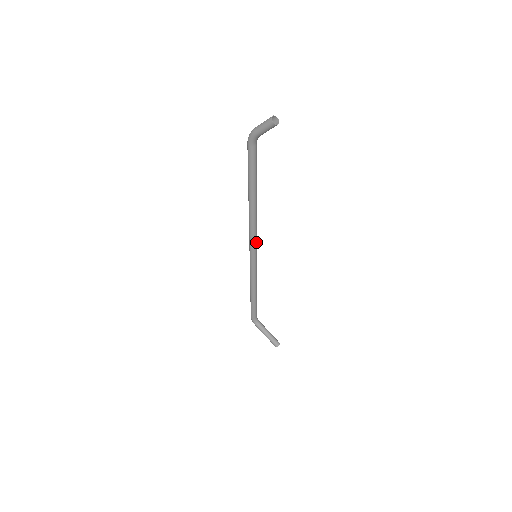
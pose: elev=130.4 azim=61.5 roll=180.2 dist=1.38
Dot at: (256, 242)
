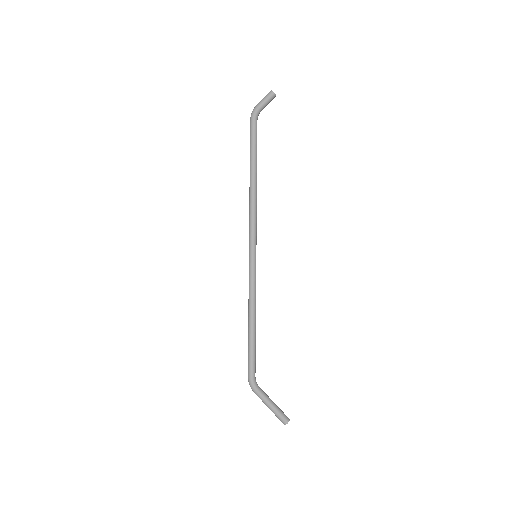
Dot at: (256, 235)
